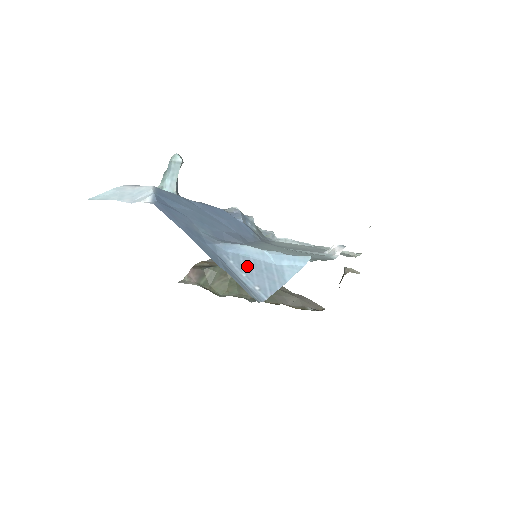
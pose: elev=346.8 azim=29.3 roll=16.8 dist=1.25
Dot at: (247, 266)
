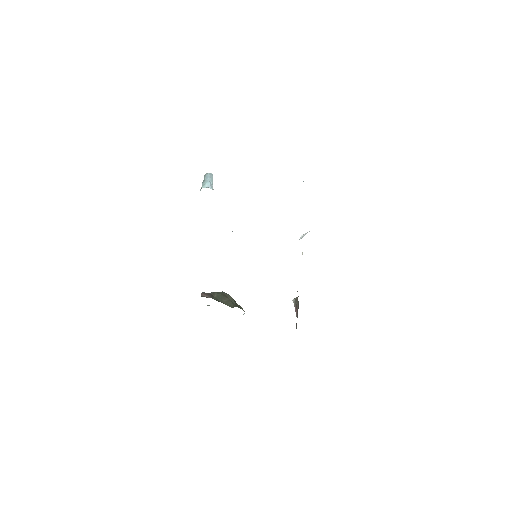
Dot at: occluded
